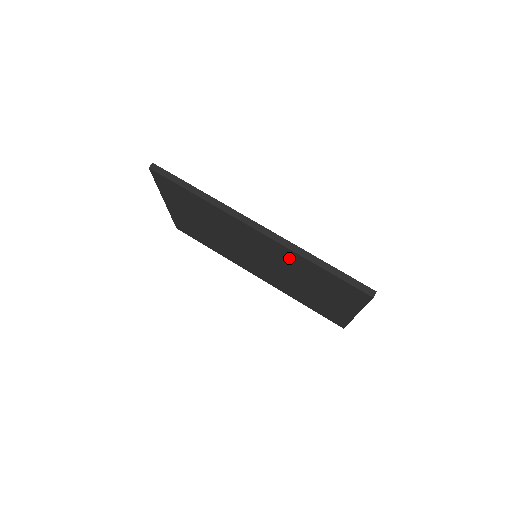
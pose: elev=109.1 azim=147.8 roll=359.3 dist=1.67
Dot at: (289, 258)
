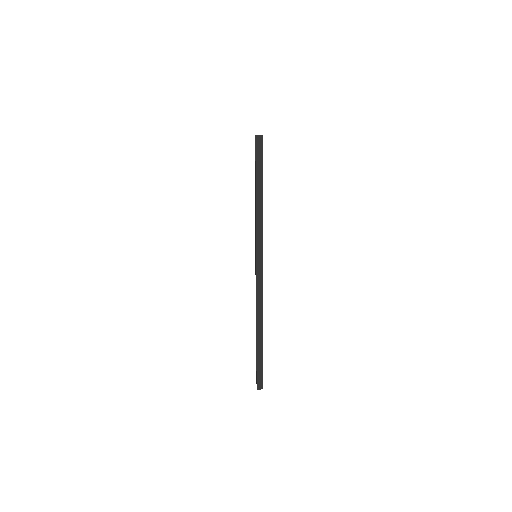
Dot at: occluded
